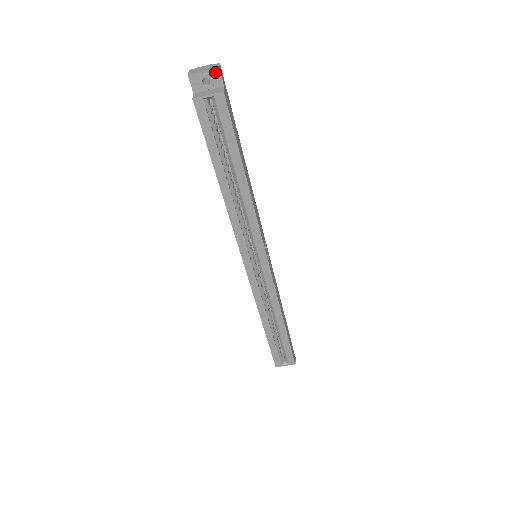
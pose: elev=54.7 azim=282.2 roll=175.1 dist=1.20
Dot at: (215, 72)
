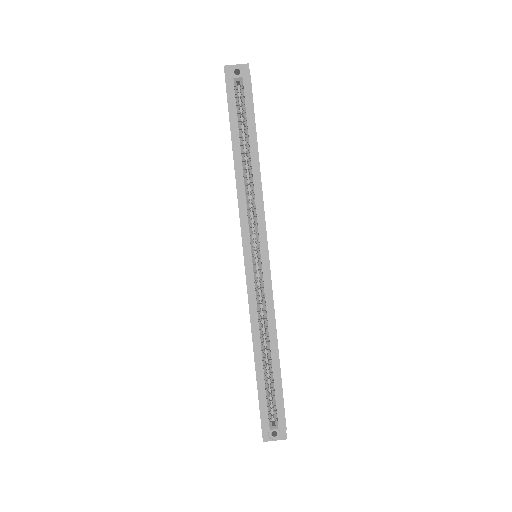
Dot at: (245, 67)
